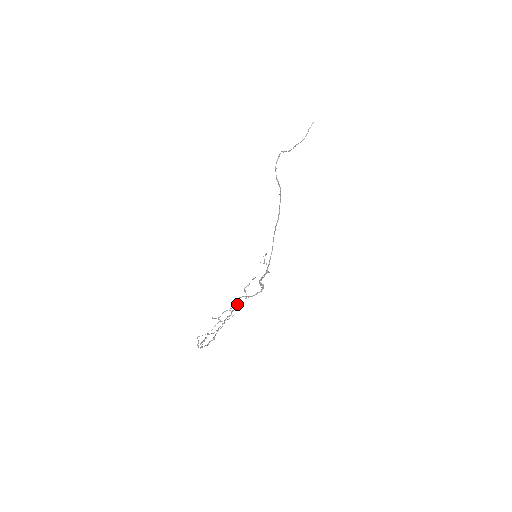
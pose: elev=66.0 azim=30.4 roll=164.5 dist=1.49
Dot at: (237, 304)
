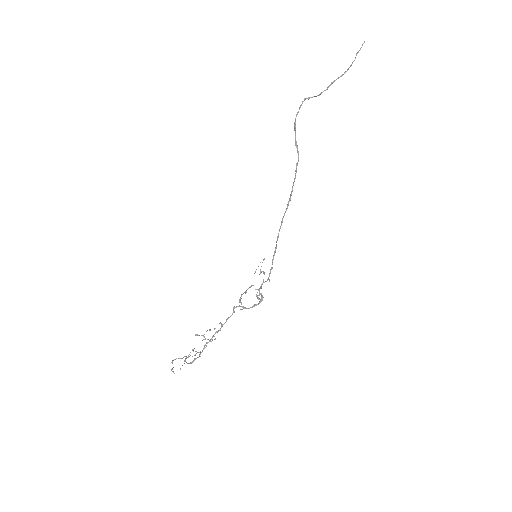
Dot at: (230, 316)
